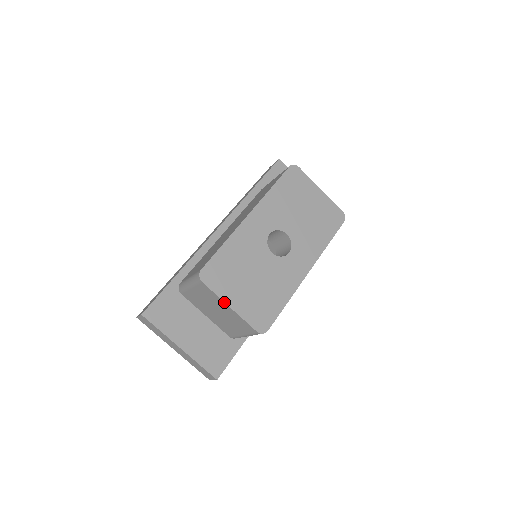
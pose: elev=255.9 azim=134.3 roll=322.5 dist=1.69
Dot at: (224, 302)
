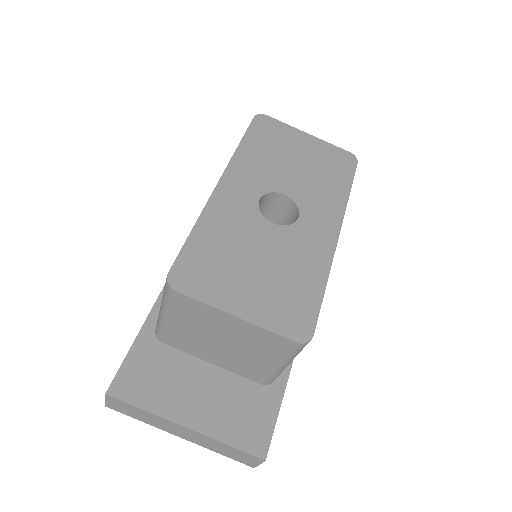
Dot at: (223, 312)
